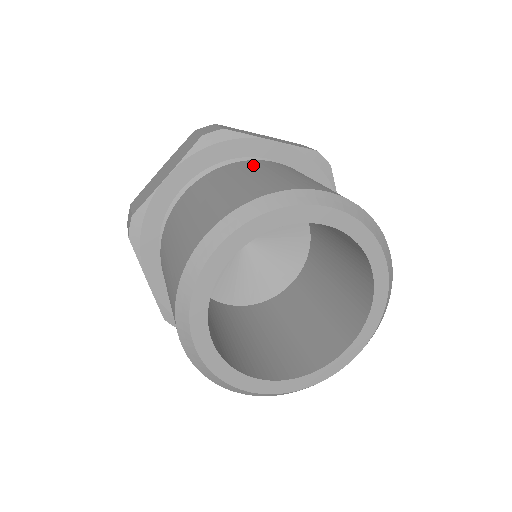
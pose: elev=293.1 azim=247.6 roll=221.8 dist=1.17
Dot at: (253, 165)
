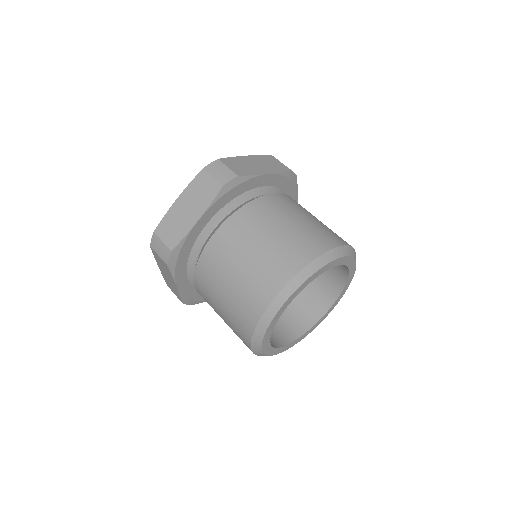
Dot at: (214, 263)
